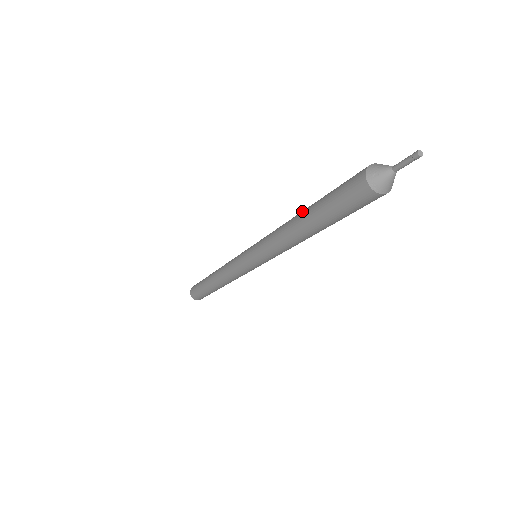
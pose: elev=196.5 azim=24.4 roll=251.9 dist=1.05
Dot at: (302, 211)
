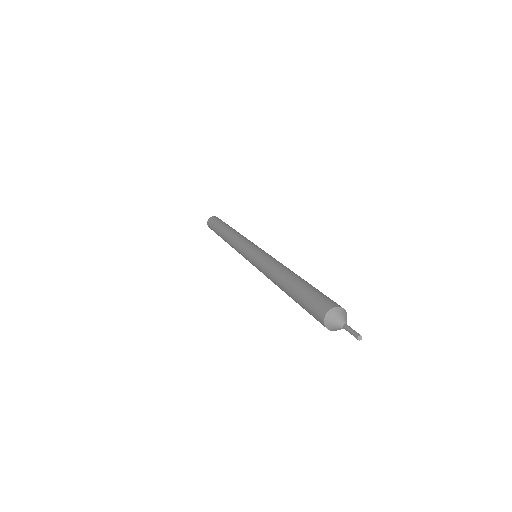
Dot at: (293, 274)
